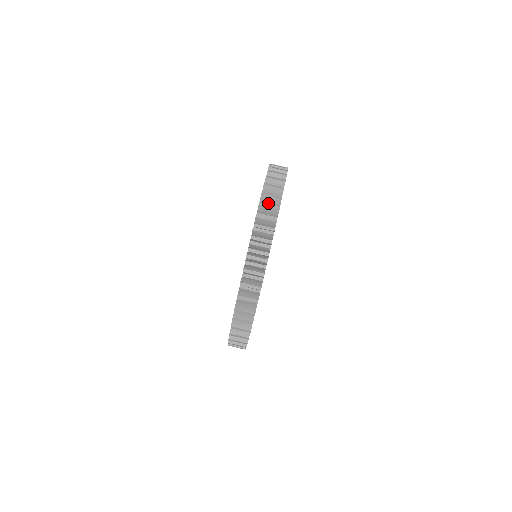
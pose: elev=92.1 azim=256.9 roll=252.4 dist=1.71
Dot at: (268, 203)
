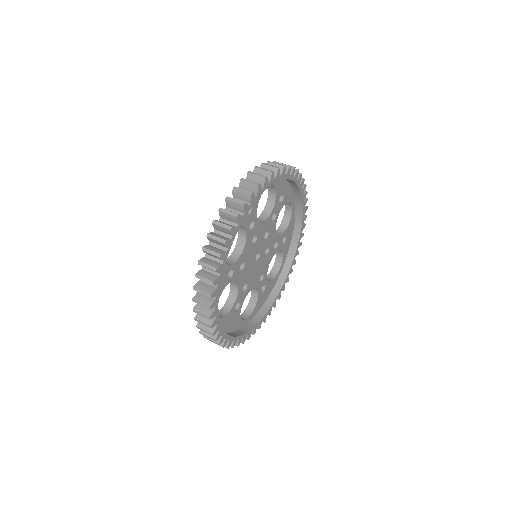
Dot at: (234, 208)
